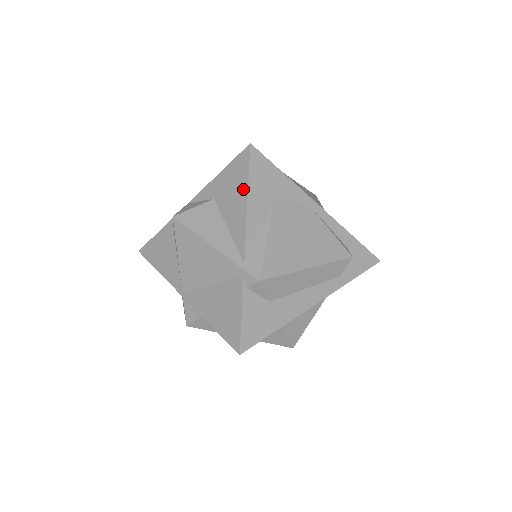
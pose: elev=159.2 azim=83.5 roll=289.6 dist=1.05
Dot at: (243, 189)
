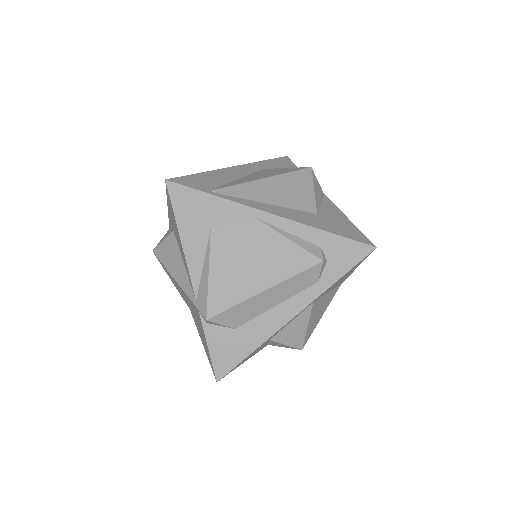
Dot at: (176, 227)
